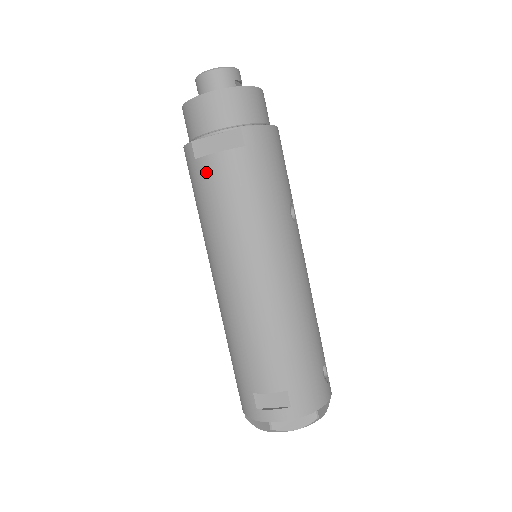
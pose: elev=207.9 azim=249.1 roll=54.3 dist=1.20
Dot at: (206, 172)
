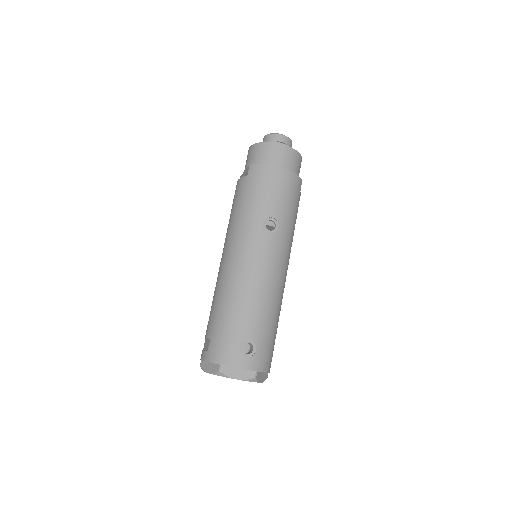
Dot at: occluded
